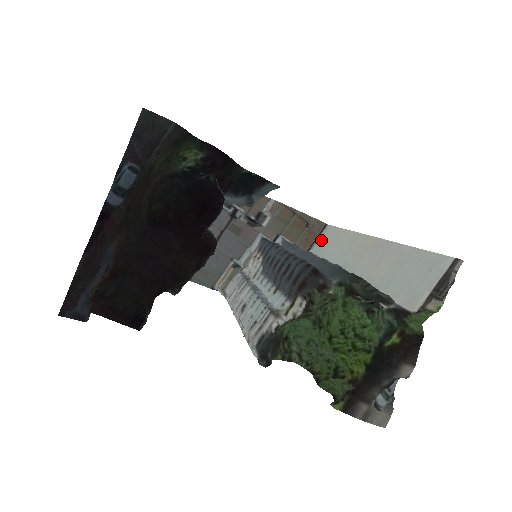
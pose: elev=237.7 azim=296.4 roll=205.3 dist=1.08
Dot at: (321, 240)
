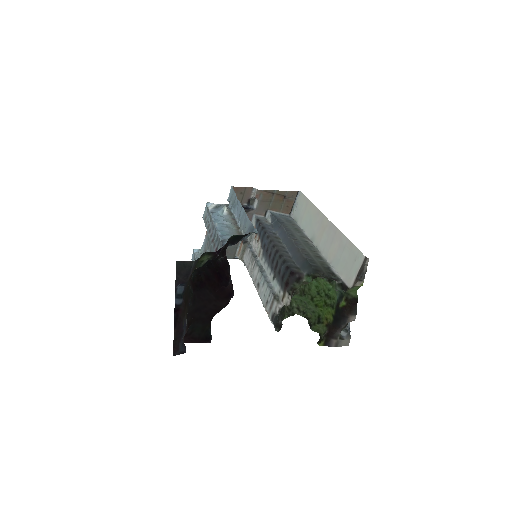
Dot at: (297, 205)
